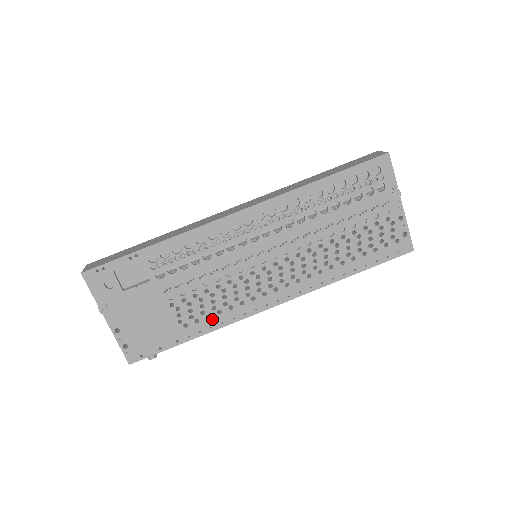
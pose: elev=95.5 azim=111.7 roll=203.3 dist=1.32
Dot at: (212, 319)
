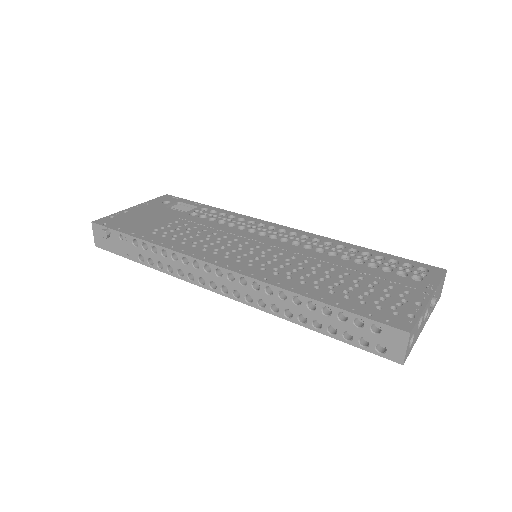
Dot at: (172, 242)
